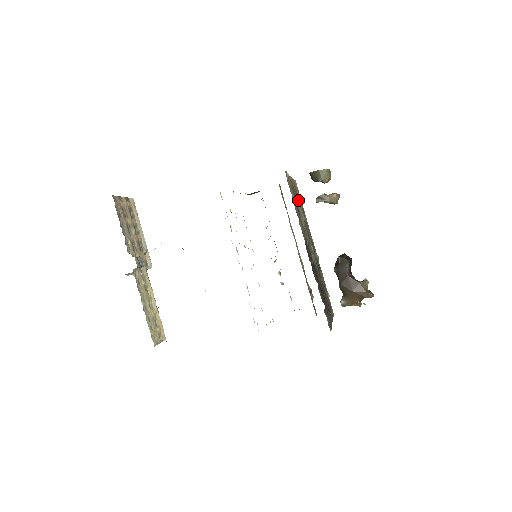
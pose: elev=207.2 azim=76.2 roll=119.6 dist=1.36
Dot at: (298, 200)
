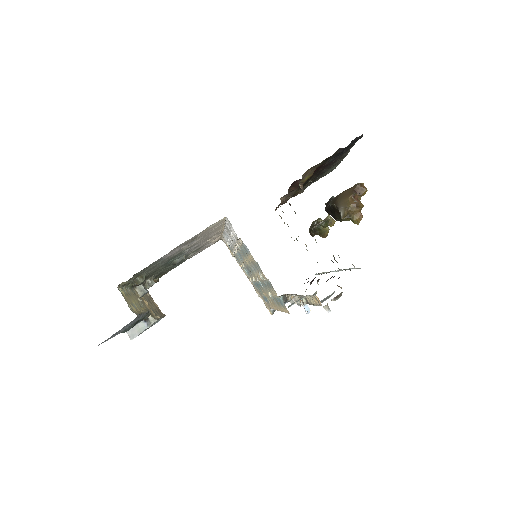
Dot at: occluded
